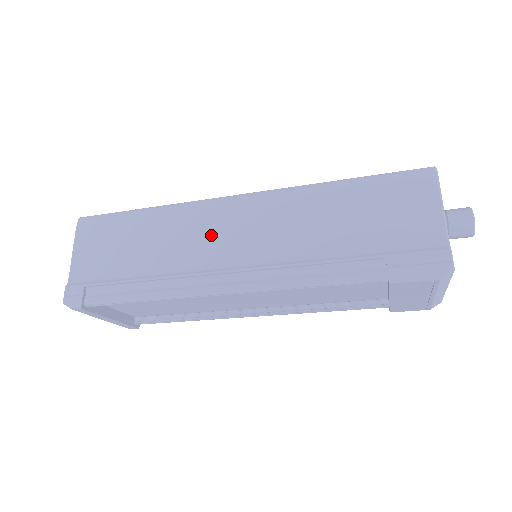
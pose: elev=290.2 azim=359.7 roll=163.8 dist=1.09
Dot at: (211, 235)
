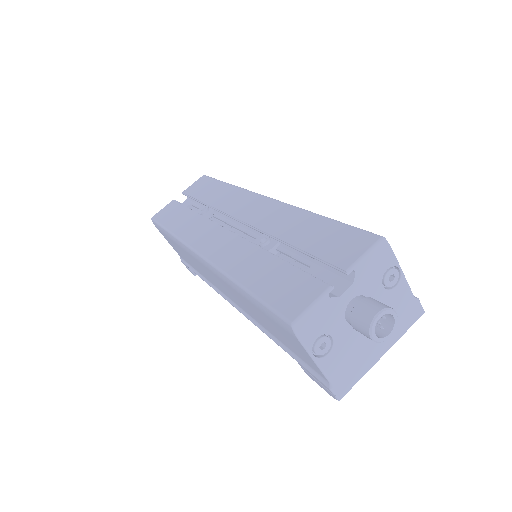
Dot at: (208, 275)
